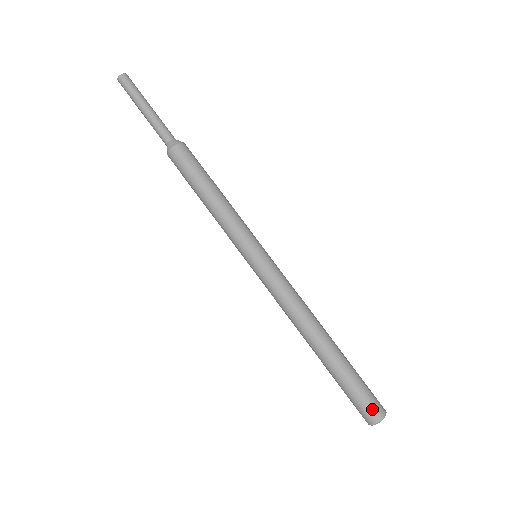
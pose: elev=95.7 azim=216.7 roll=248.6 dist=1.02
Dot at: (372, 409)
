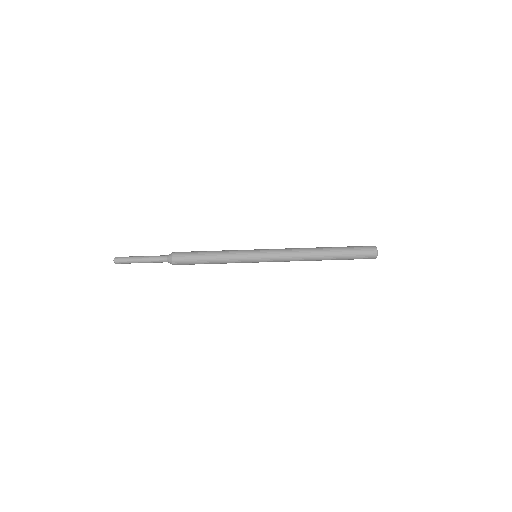
Dot at: occluded
